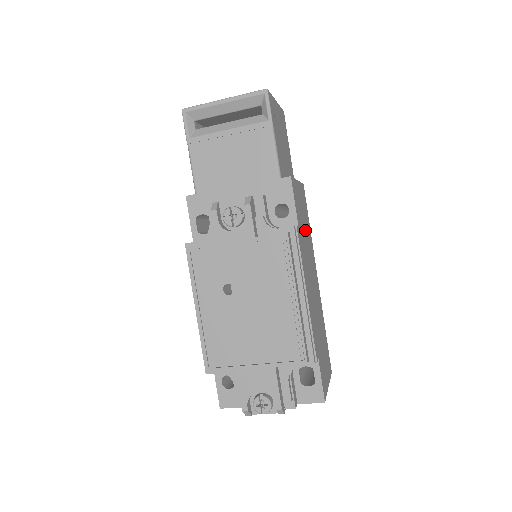
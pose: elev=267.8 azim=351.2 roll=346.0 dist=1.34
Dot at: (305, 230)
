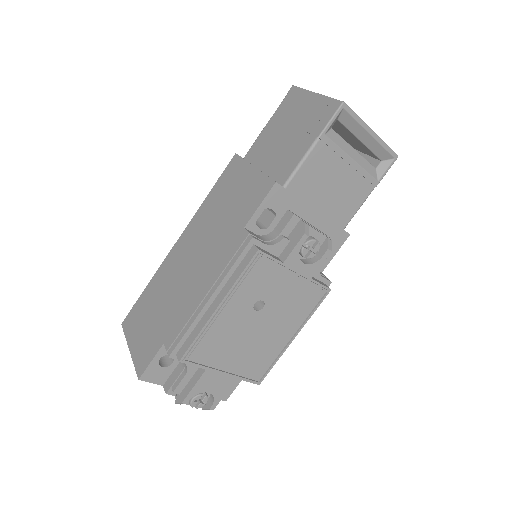
Dot at: occluded
